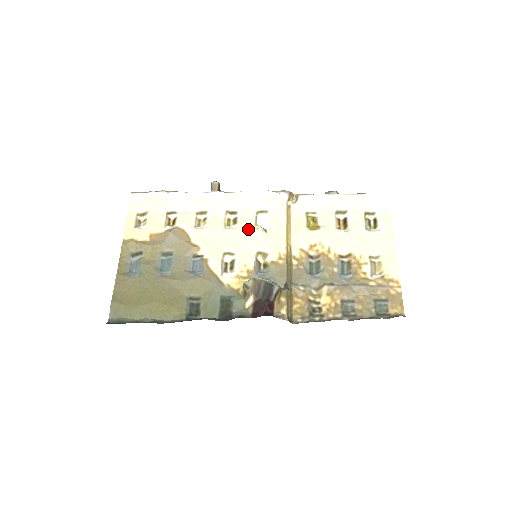
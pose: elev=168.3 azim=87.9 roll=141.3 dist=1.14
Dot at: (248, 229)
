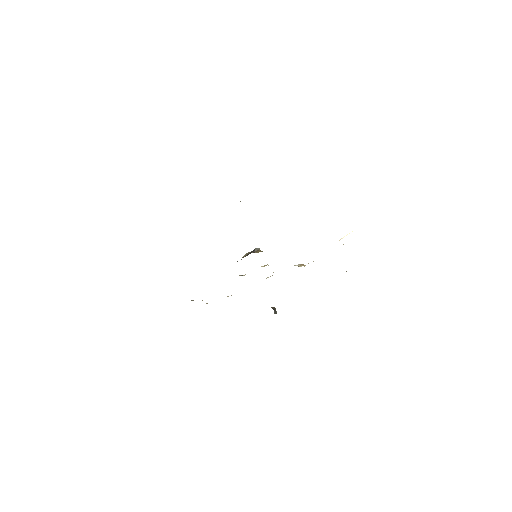
Dot at: occluded
